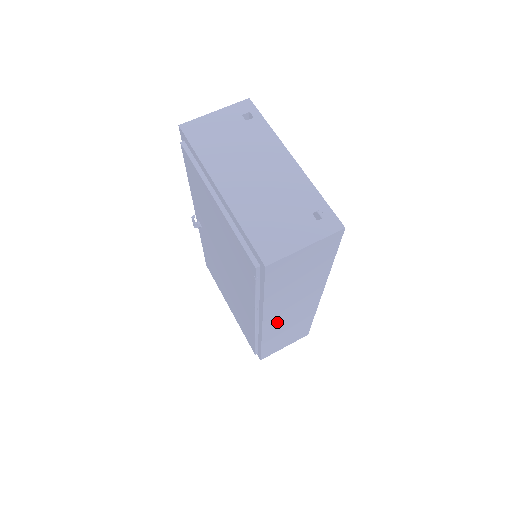
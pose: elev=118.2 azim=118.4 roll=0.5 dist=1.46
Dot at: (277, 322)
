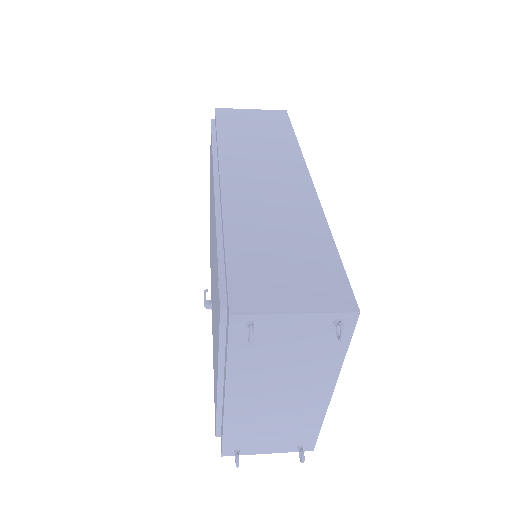
Dot at: (246, 191)
